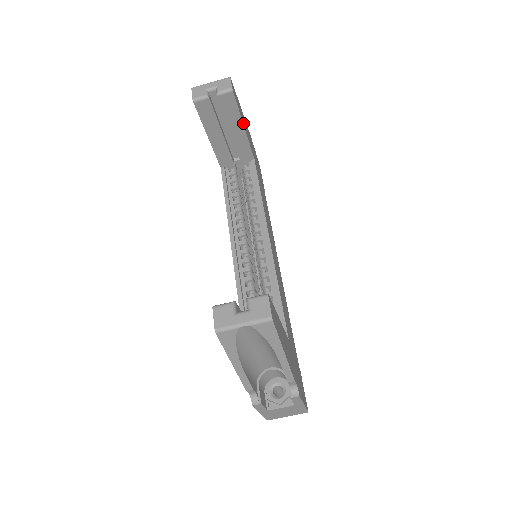
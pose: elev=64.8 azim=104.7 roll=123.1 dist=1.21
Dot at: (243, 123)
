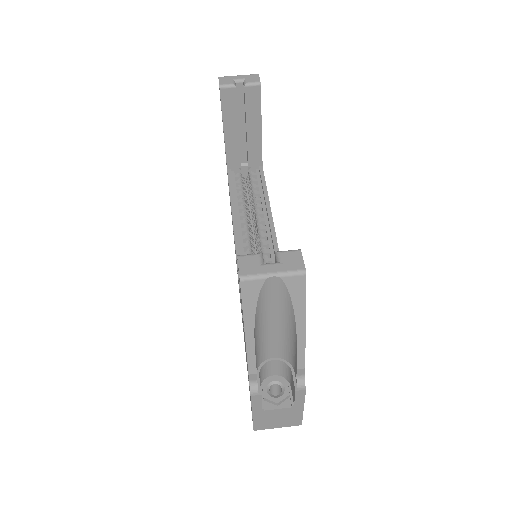
Dot at: (261, 123)
